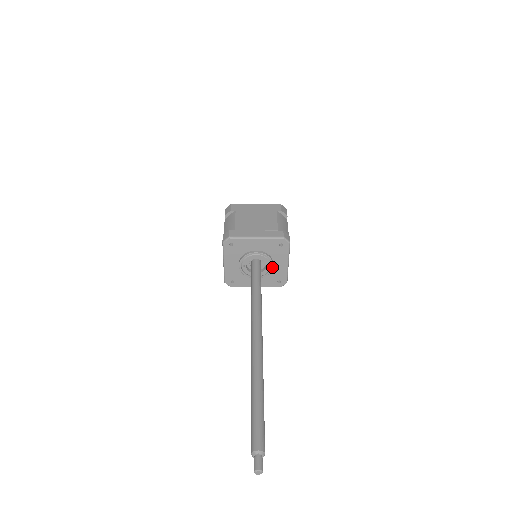
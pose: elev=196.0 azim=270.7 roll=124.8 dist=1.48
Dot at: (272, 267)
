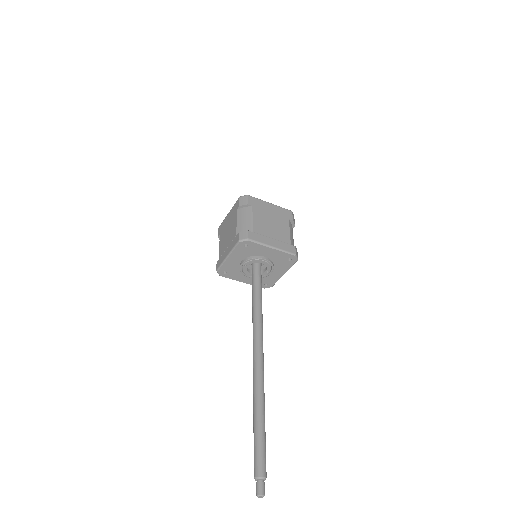
Dot at: (270, 273)
